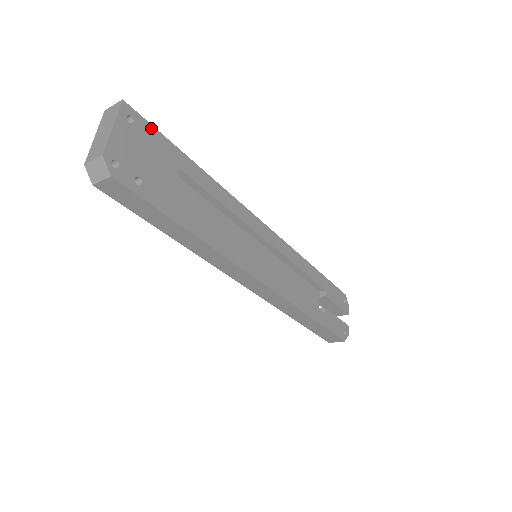
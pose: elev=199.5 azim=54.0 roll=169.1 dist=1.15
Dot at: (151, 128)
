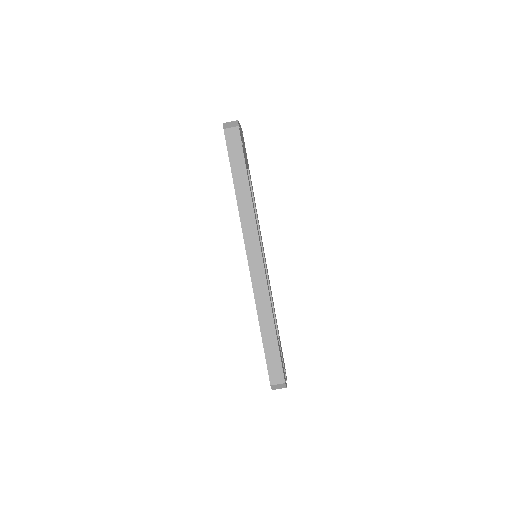
Dot at: (245, 148)
